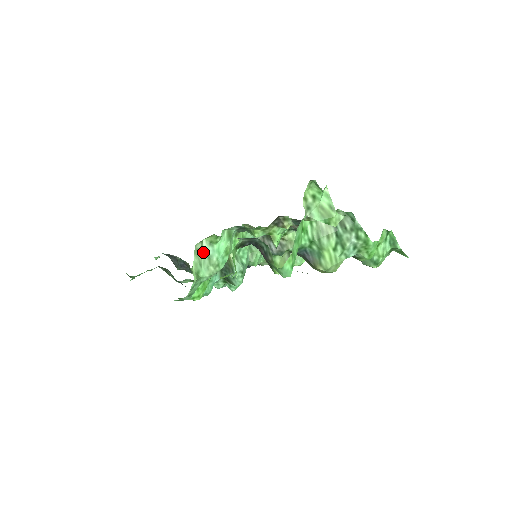
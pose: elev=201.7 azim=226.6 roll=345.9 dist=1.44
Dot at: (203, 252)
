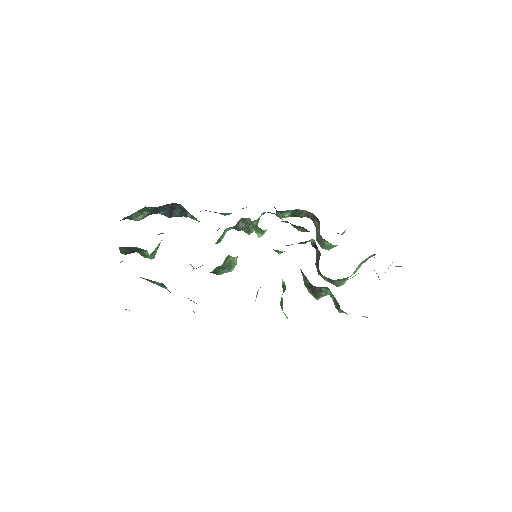
Dot at: occluded
